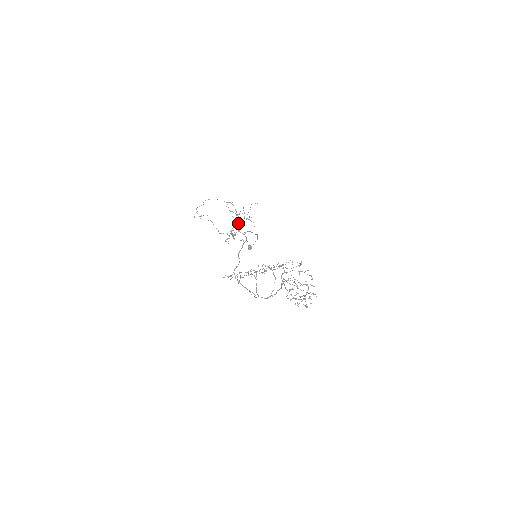
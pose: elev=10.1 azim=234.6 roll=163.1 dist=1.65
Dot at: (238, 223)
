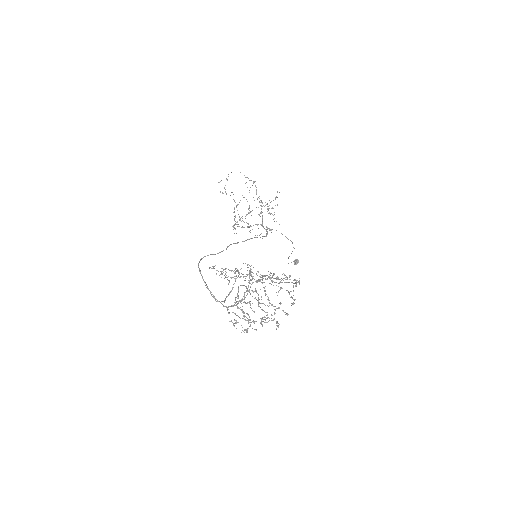
Dot at: occluded
